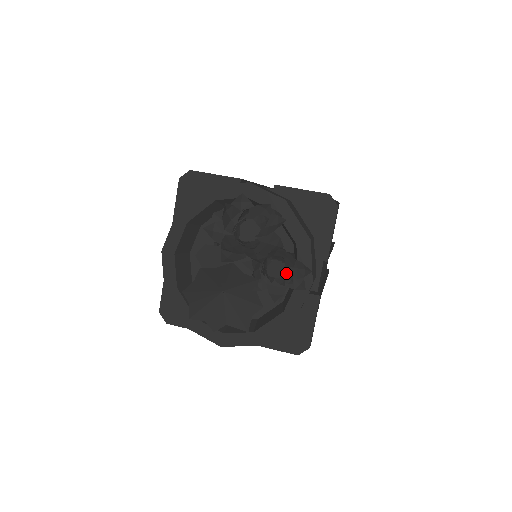
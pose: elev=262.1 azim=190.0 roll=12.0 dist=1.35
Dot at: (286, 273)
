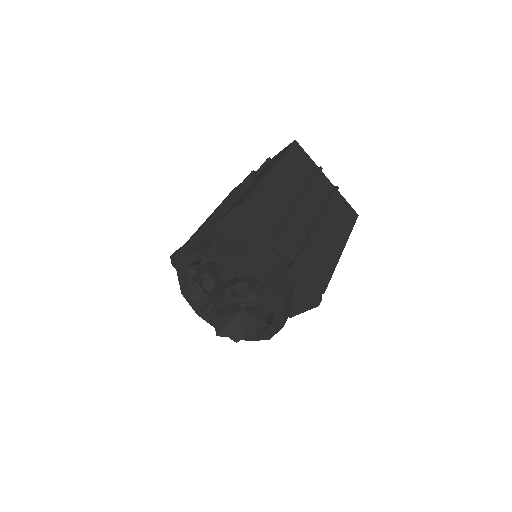
Dot at: (249, 284)
